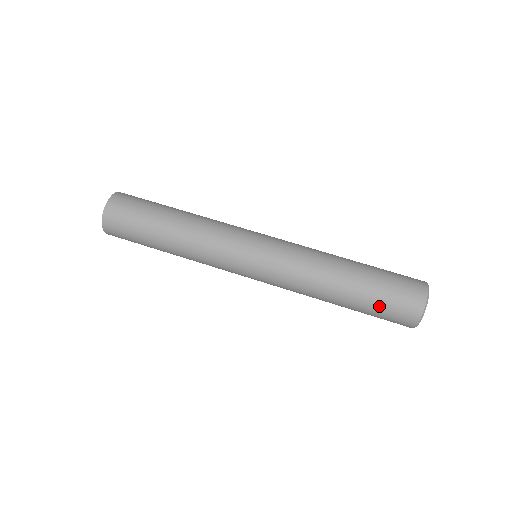
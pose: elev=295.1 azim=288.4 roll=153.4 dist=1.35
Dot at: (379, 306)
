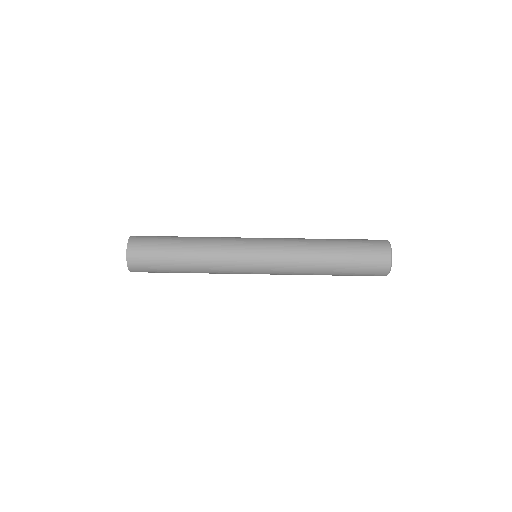
Dot at: (358, 273)
